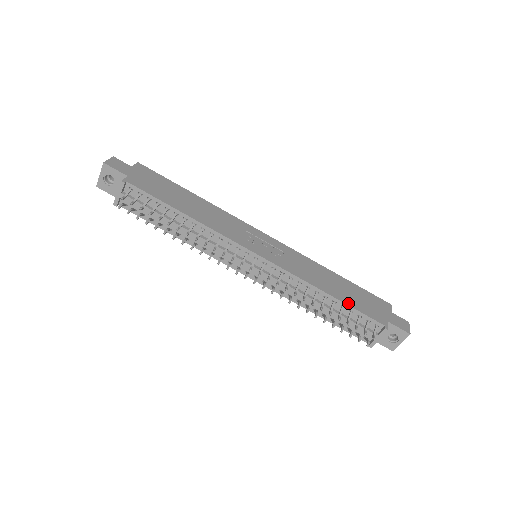
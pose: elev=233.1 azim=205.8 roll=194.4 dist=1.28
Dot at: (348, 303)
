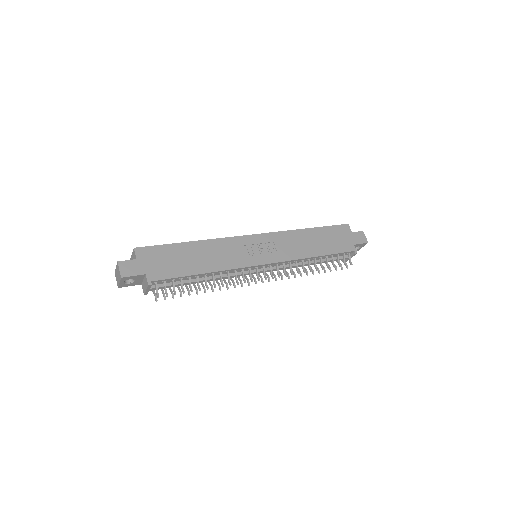
Dot at: (329, 253)
